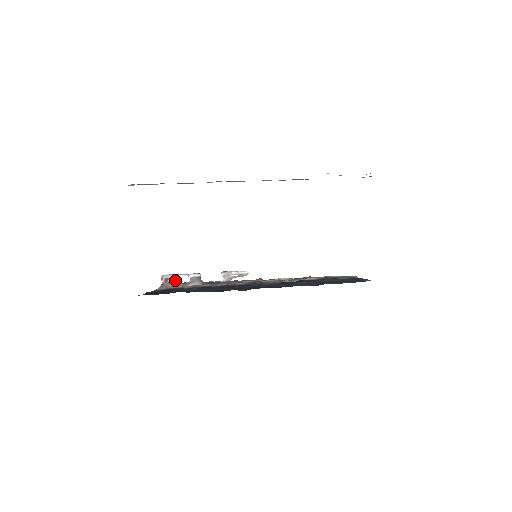
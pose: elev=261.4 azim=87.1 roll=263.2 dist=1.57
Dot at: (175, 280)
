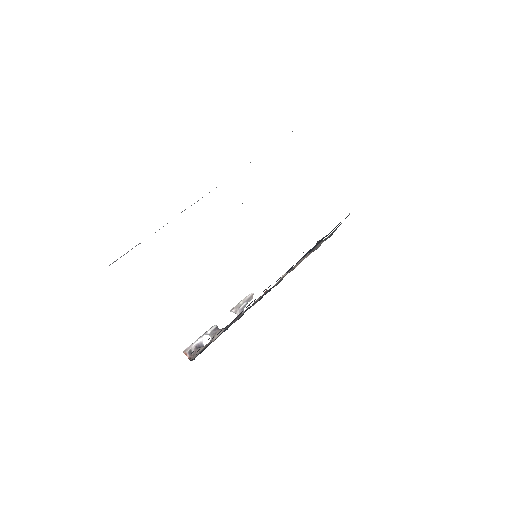
Dot at: (198, 347)
